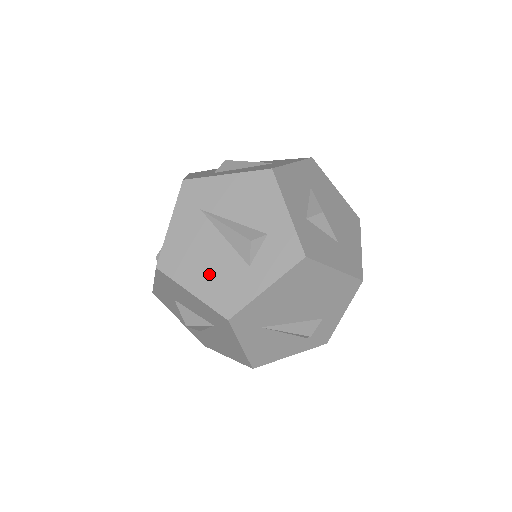
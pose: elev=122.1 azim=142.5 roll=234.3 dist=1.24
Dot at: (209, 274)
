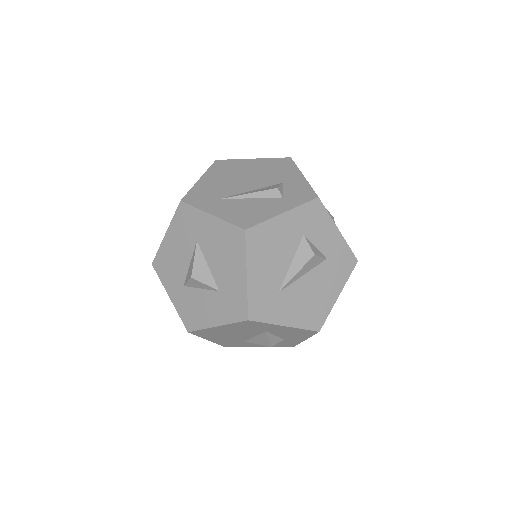
Dot at: occluded
